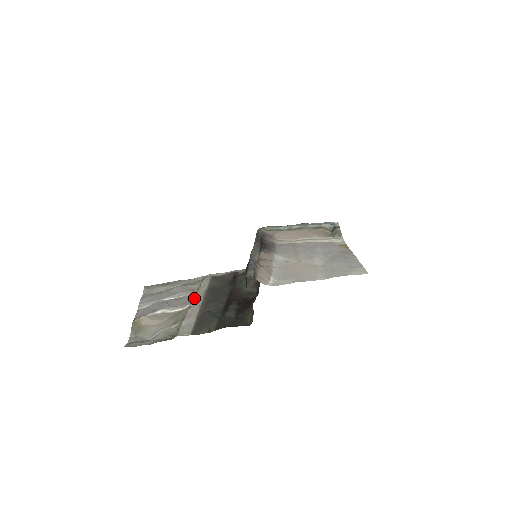
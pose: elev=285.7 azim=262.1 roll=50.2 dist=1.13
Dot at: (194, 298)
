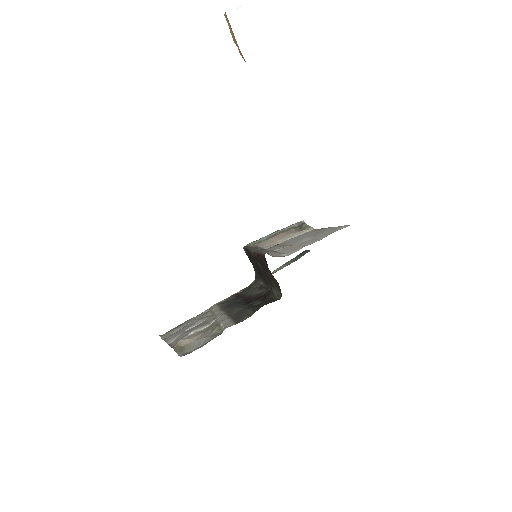
Dot at: (215, 316)
